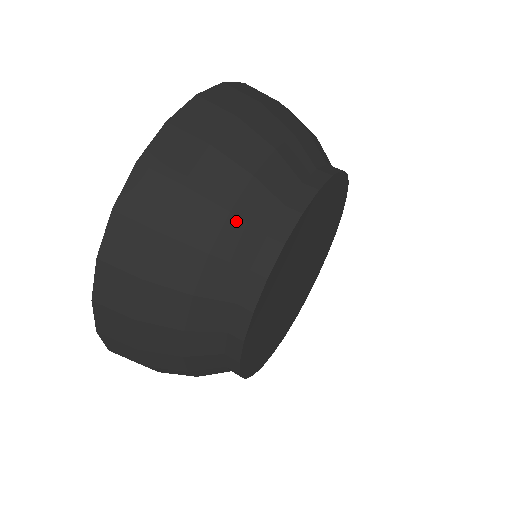
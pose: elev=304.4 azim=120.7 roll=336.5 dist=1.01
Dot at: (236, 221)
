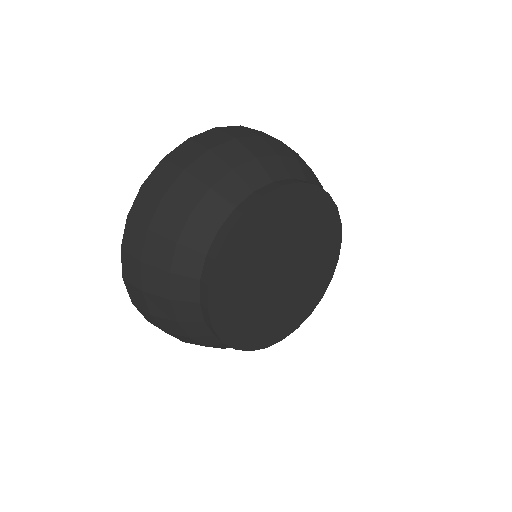
Dot at: (298, 164)
